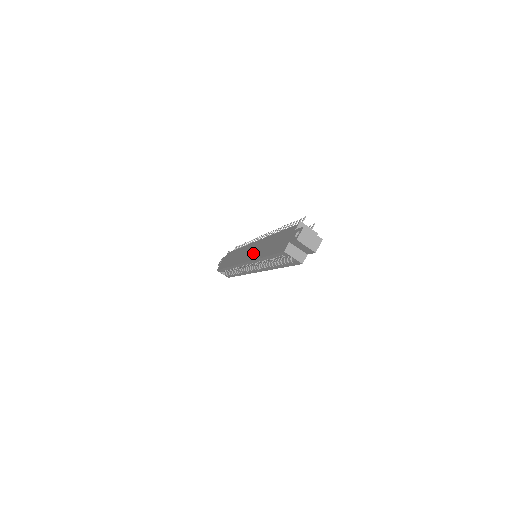
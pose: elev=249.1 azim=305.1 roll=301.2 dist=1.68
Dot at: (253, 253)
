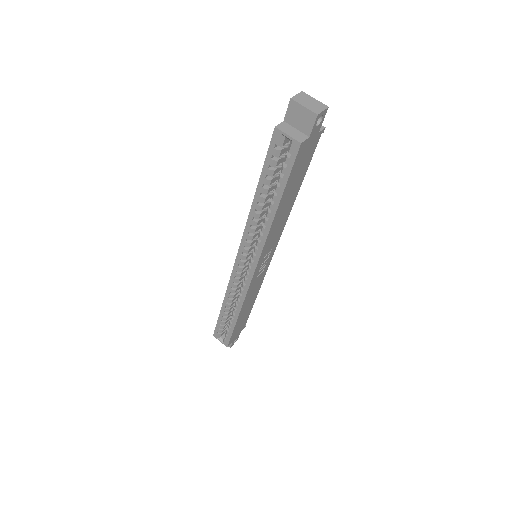
Dot at: occluded
